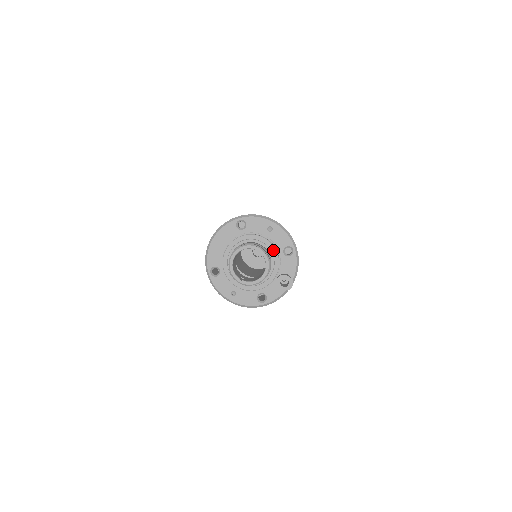
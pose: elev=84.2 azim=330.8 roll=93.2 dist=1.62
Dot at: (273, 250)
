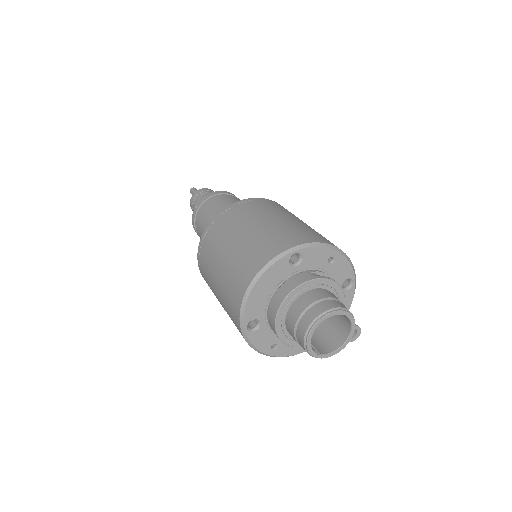
Dot at: (340, 294)
